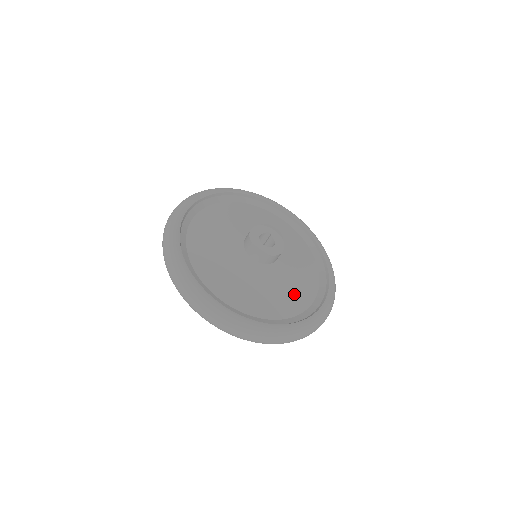
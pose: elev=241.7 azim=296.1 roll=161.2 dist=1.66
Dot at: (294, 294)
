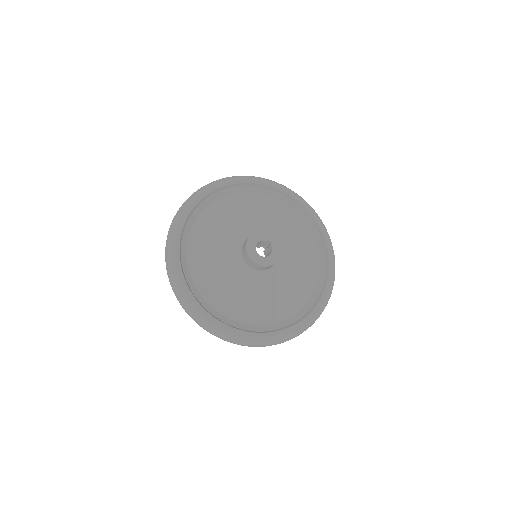
Dot at: (273, 305)
